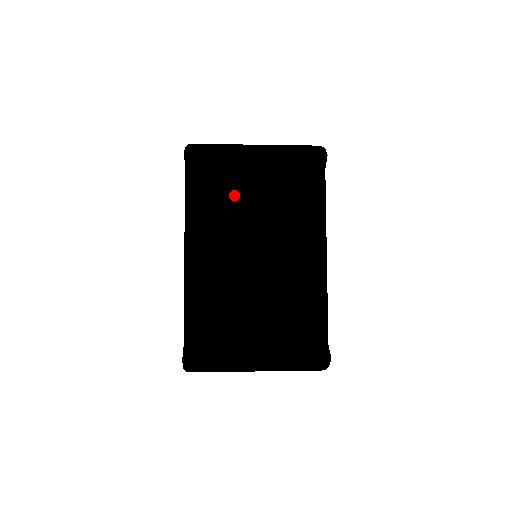
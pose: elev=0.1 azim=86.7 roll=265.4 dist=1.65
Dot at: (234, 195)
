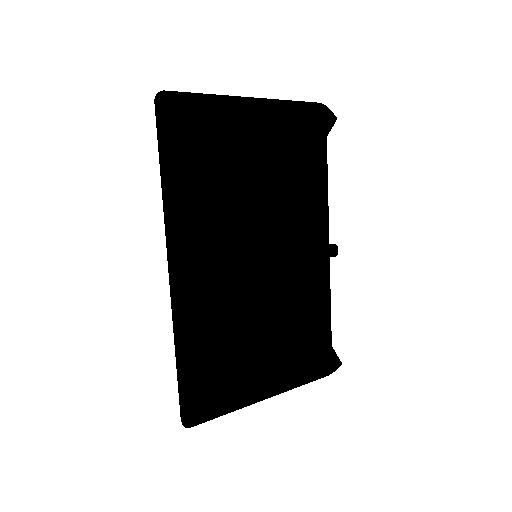
Dot at: (225, 172)
